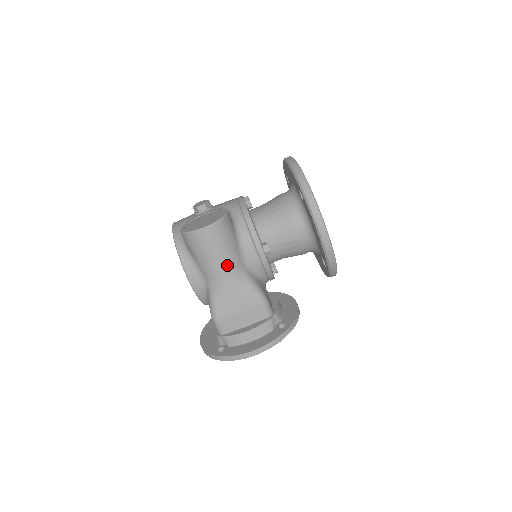
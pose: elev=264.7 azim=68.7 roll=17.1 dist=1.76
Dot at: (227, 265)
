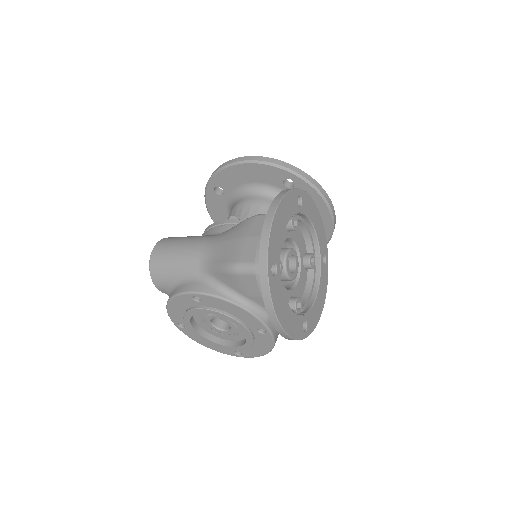
Dot at: (198, 240)
